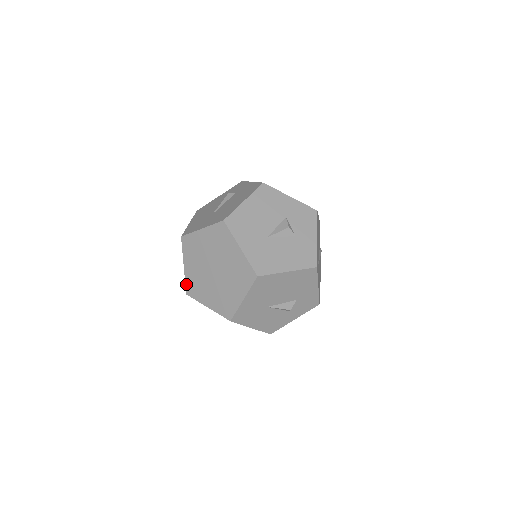
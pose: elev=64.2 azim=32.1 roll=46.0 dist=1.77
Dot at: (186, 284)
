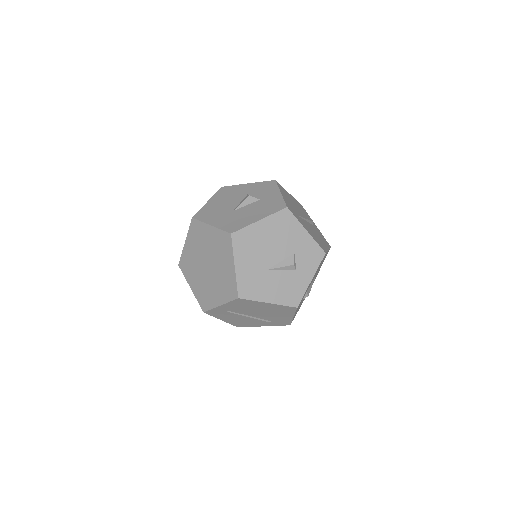
Dot at: (199, 303)
